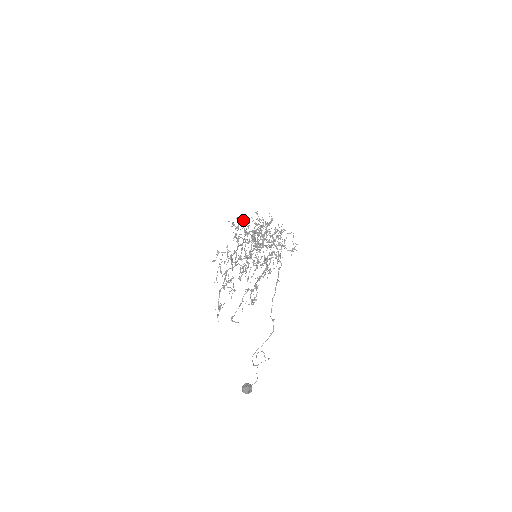
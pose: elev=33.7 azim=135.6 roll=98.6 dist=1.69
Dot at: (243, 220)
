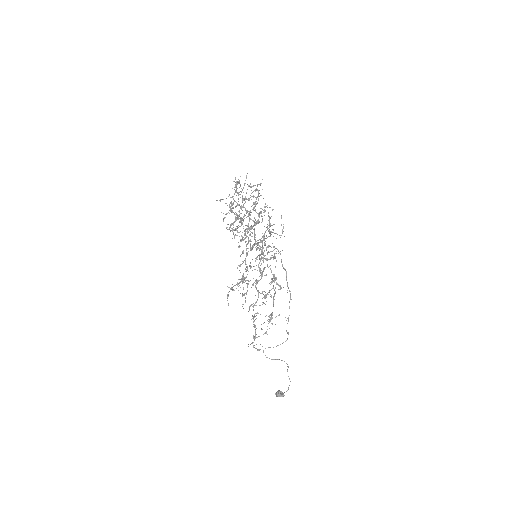
Dot at: occluded
